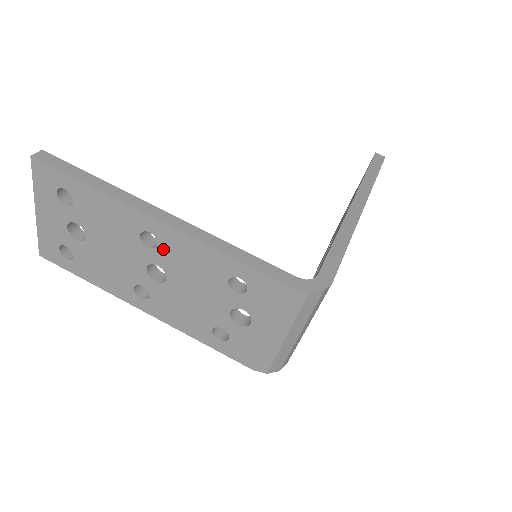
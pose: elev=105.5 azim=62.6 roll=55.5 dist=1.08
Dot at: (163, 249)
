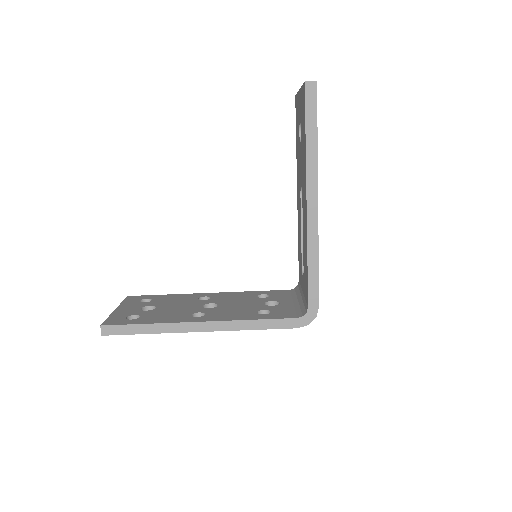
Dot at: occluded
